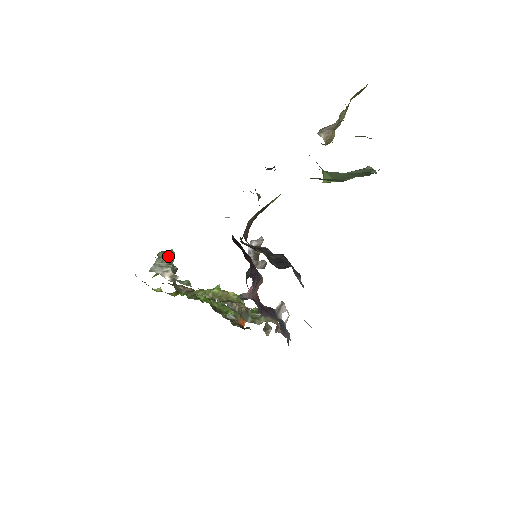
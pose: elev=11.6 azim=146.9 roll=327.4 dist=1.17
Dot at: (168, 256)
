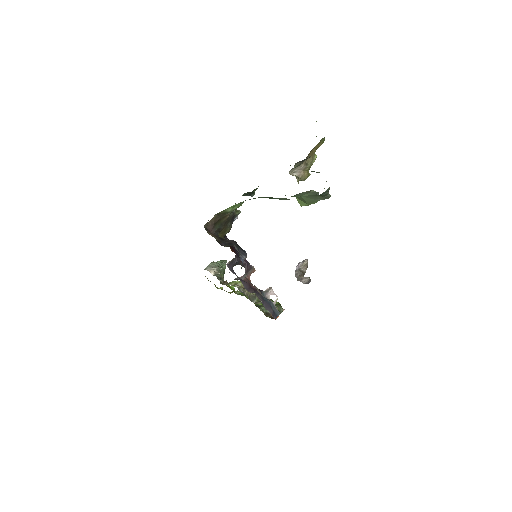
Dot at: (221, 263)
